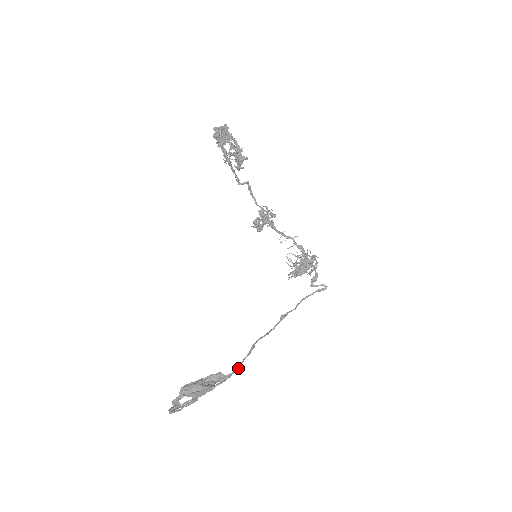
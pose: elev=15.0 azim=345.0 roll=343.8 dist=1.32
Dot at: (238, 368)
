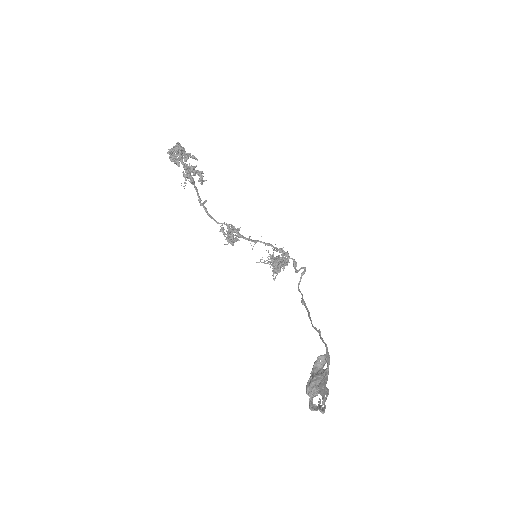
Dot at: (326, 345)
